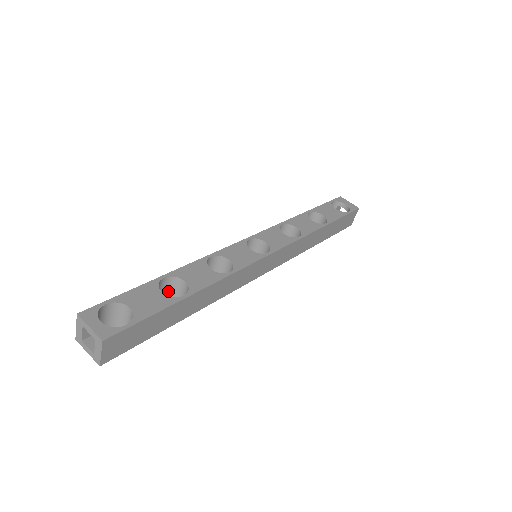
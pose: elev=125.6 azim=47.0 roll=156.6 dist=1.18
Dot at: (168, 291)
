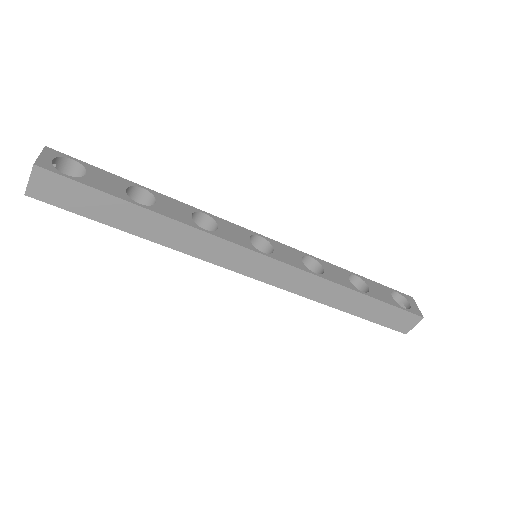
Dot at: occluded
